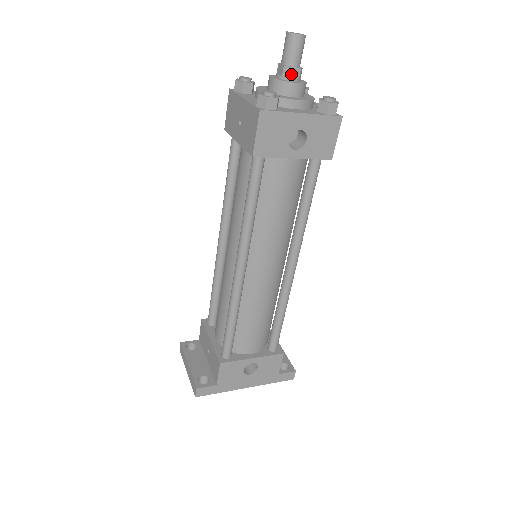
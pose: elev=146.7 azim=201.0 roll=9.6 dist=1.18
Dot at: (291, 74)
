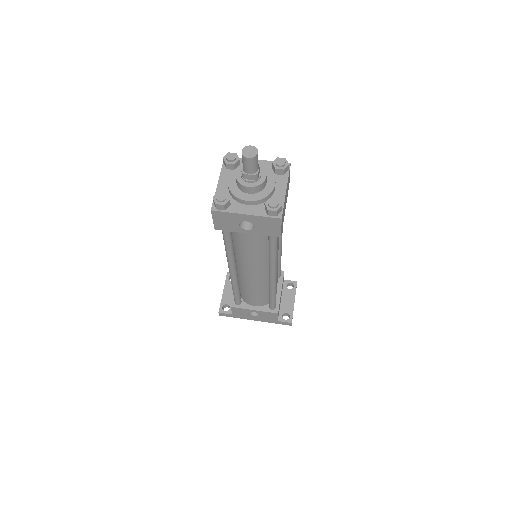
Dot at: (247, 178)
